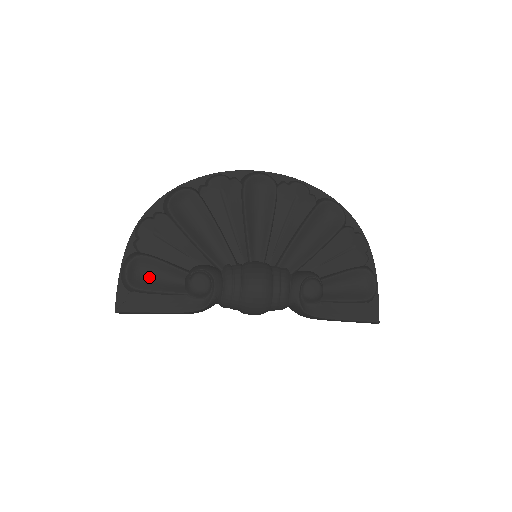
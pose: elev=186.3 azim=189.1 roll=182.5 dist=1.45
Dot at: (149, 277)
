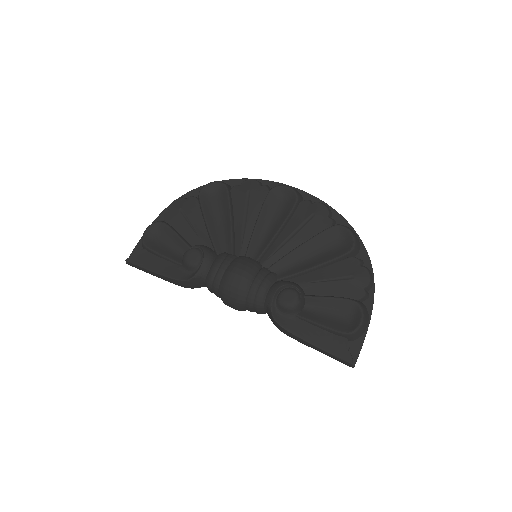
Dot at: (161, 242)
